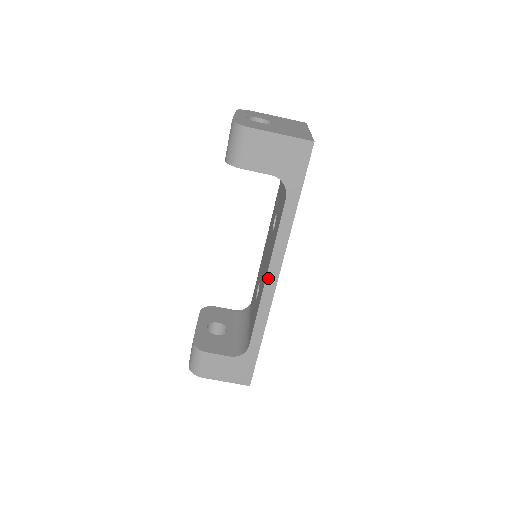
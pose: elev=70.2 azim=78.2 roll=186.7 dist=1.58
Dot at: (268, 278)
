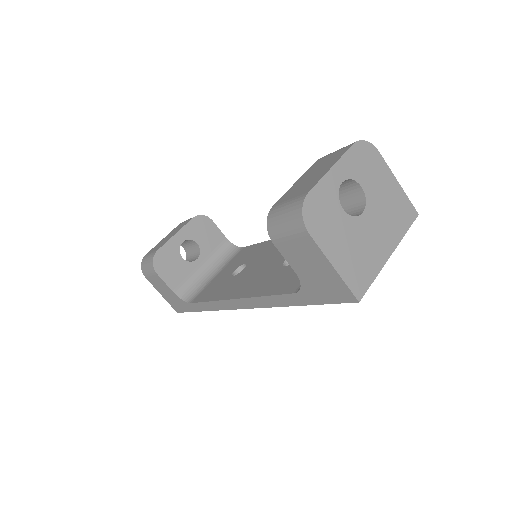
Dot at: (235, 301)
